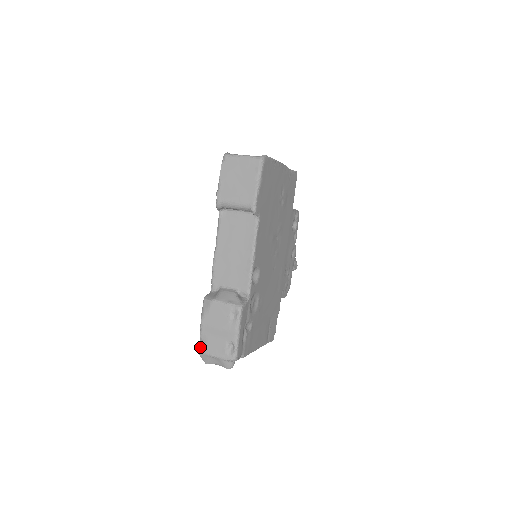
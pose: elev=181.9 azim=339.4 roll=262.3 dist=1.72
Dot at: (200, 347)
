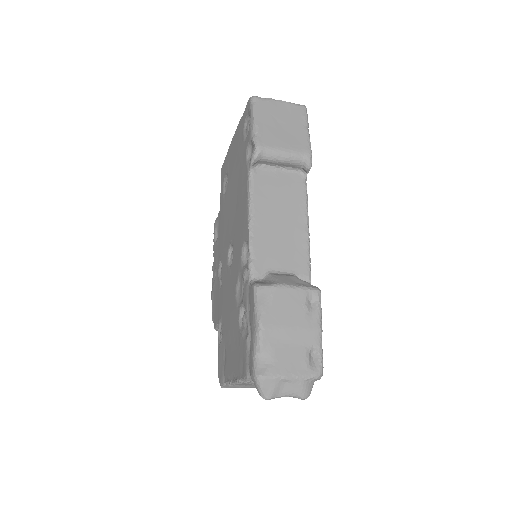
Dot at: (260, 368)
